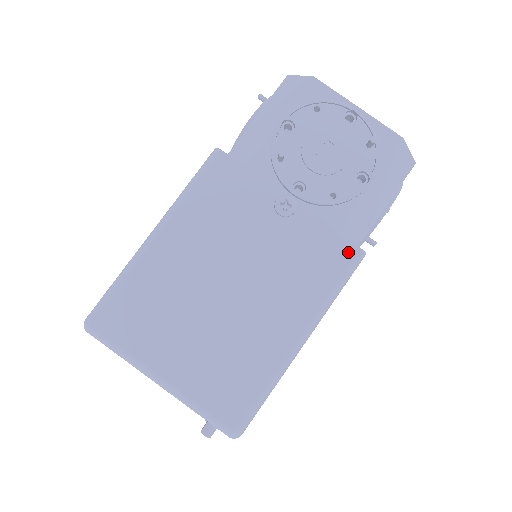
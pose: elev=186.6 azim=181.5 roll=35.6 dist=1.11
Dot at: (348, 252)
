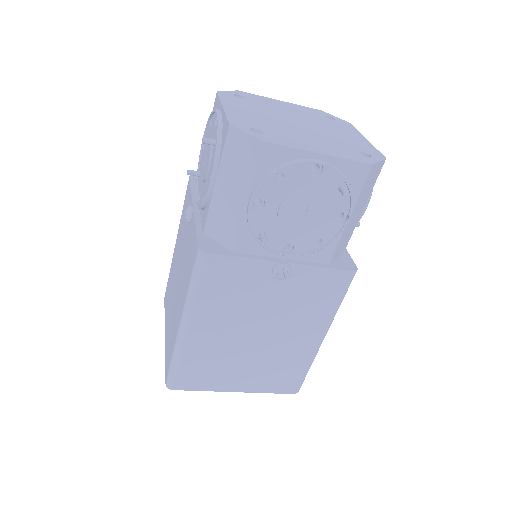
Dot at: (343, 278)
